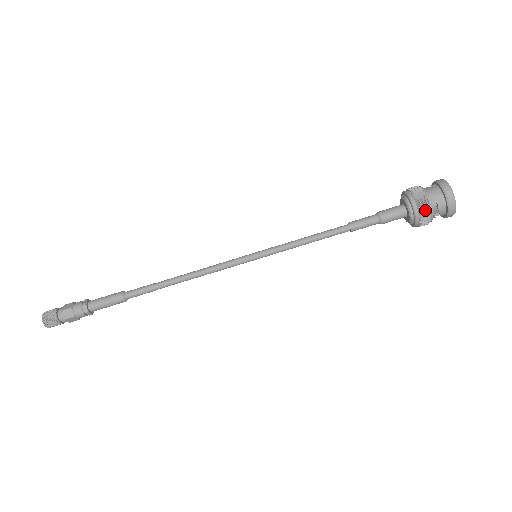
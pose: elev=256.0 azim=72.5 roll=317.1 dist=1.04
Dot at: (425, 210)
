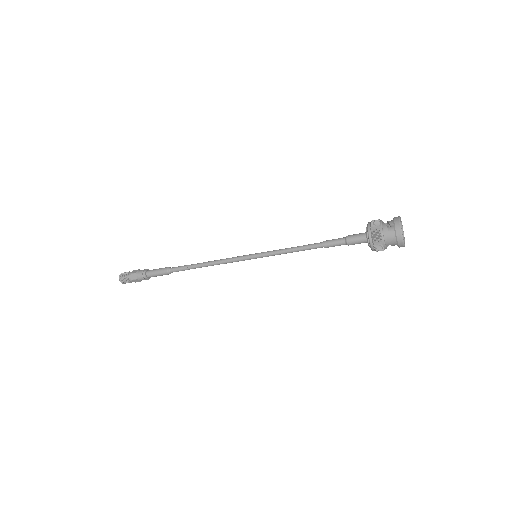
Dot at: (380, 250)
